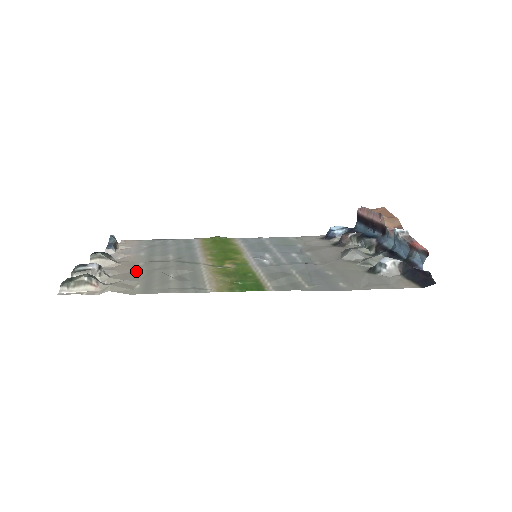
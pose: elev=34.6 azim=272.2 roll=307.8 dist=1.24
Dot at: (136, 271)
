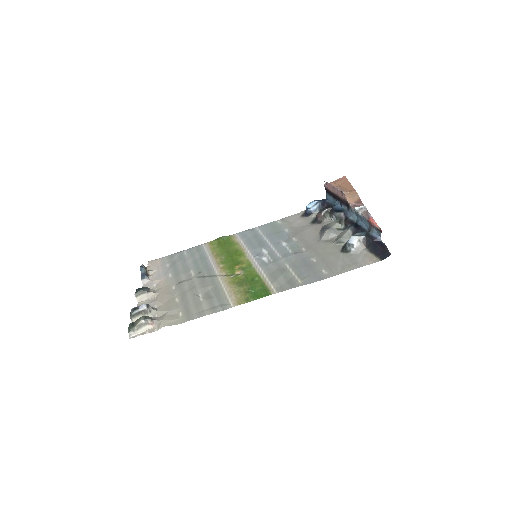
Dot at: (173, 297)
